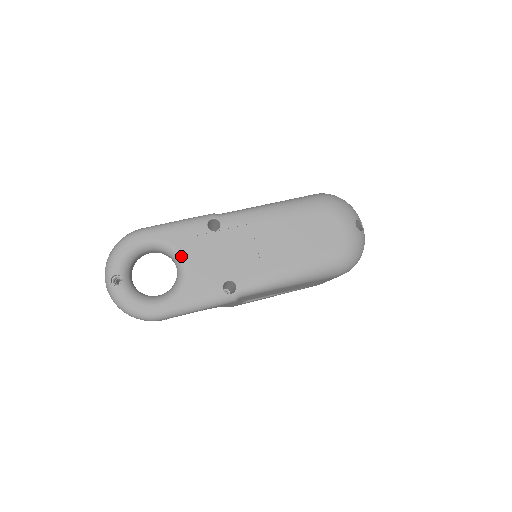
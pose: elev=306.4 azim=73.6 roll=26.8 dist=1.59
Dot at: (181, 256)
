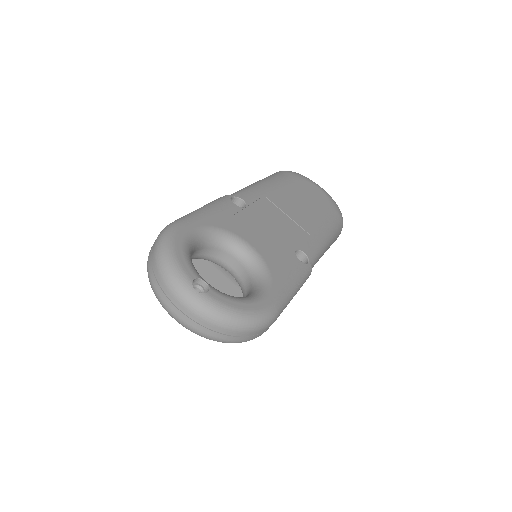
Dot at: (239, 238)
